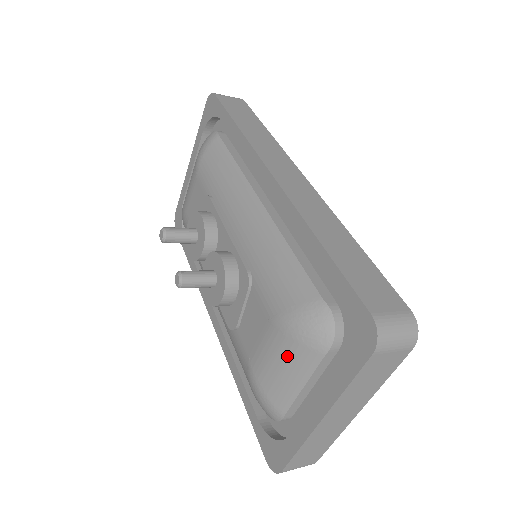
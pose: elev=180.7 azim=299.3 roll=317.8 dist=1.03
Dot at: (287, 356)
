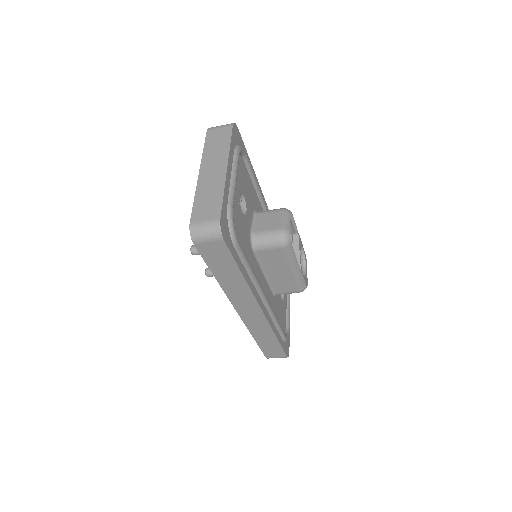
Dot at: occluded
